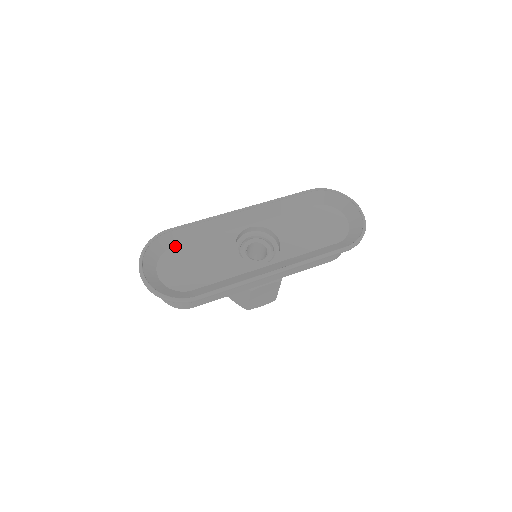
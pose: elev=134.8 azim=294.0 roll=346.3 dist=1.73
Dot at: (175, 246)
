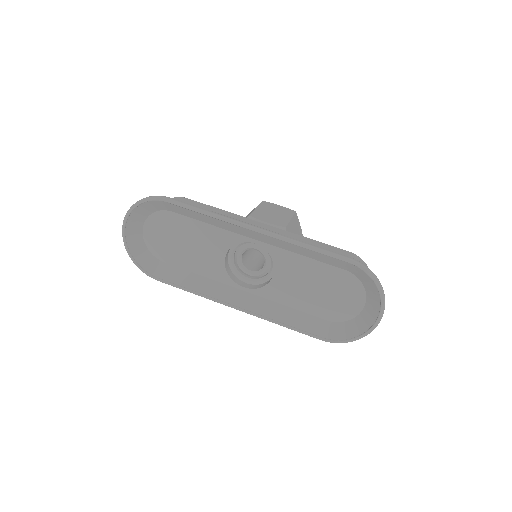
Dot at: (172, 212)
